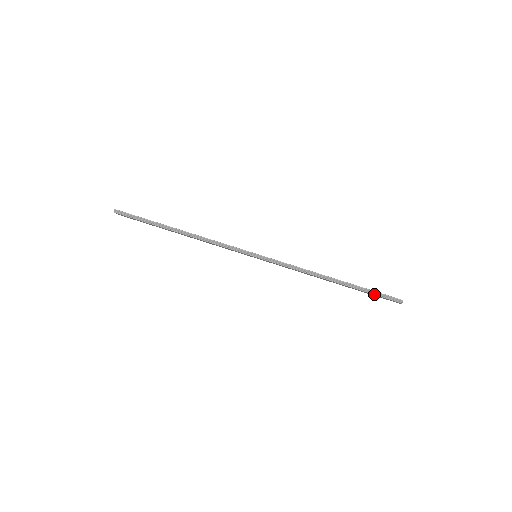
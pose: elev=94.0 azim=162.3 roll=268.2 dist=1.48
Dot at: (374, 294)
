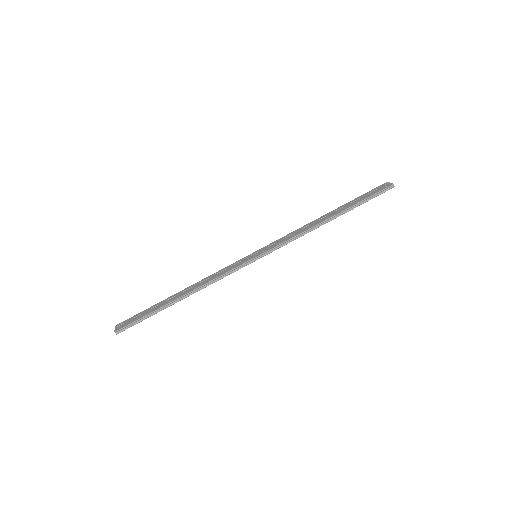
Dot at: occluded
